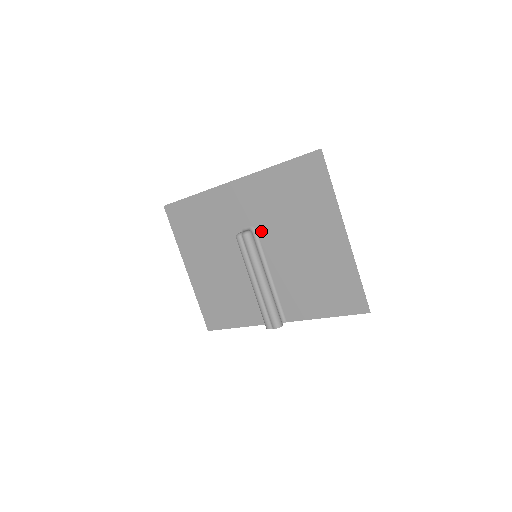
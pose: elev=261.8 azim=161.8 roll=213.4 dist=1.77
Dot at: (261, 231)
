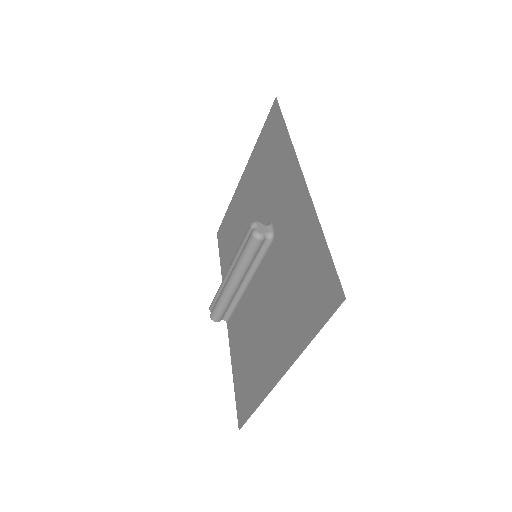
Dot at: (272, 249)
